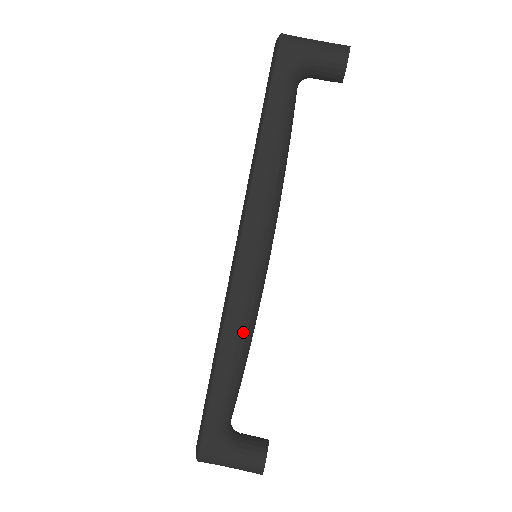
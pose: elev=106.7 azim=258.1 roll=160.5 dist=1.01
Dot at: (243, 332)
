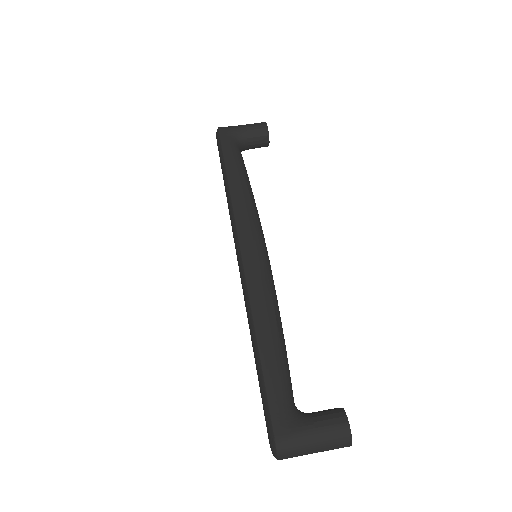
Dot at: (270, 307)
